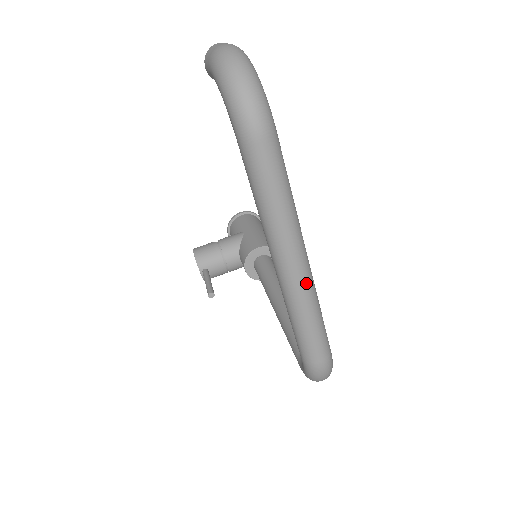
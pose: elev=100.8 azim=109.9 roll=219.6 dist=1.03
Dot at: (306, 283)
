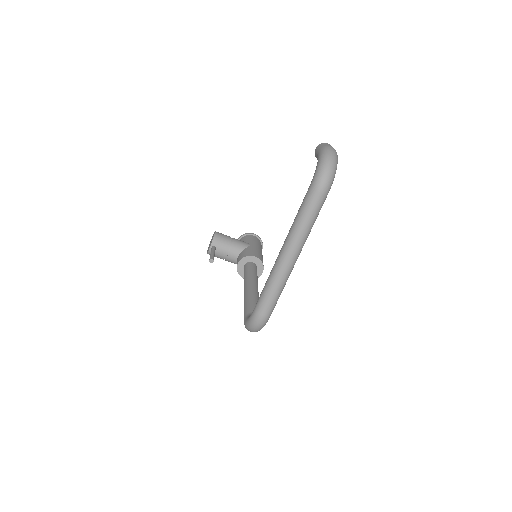
Dot at: (288, 269)
